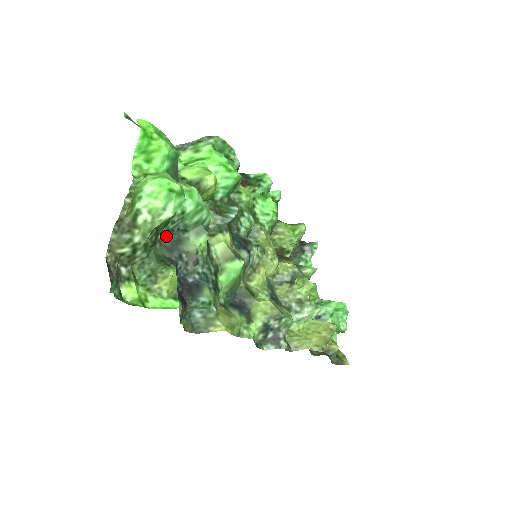
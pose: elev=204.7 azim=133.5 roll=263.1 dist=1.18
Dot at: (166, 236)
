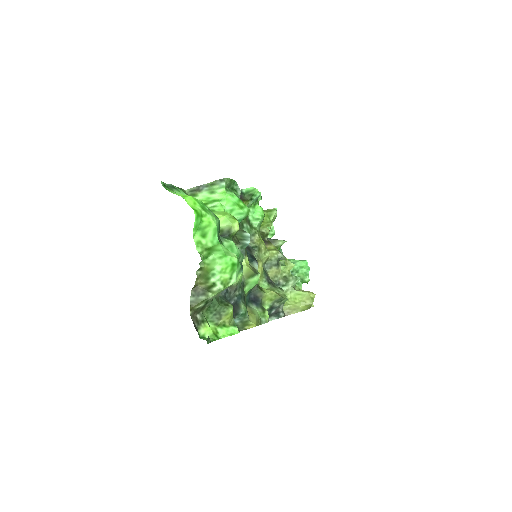
Dot at: occluded
